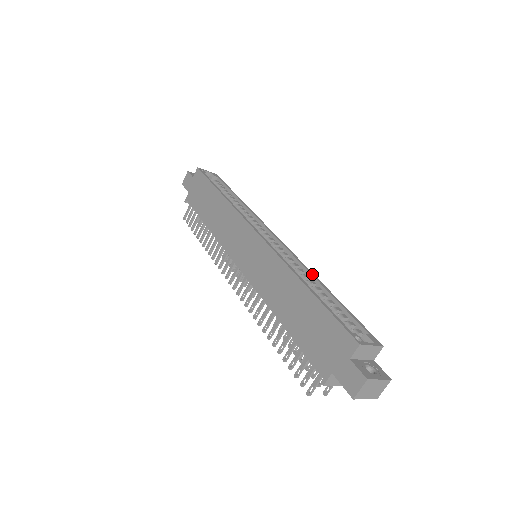
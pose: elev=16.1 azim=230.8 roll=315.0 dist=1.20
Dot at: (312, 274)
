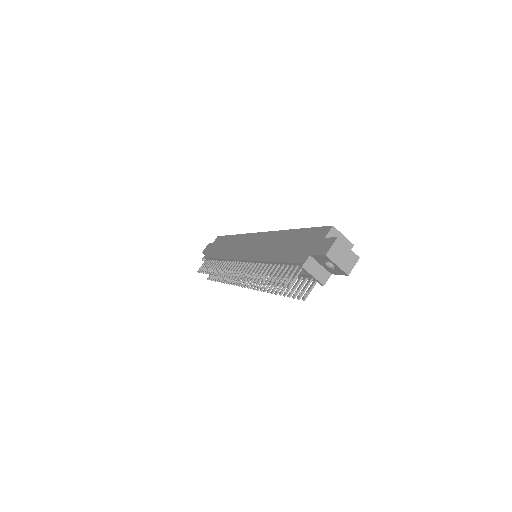
Dot at: occluded
